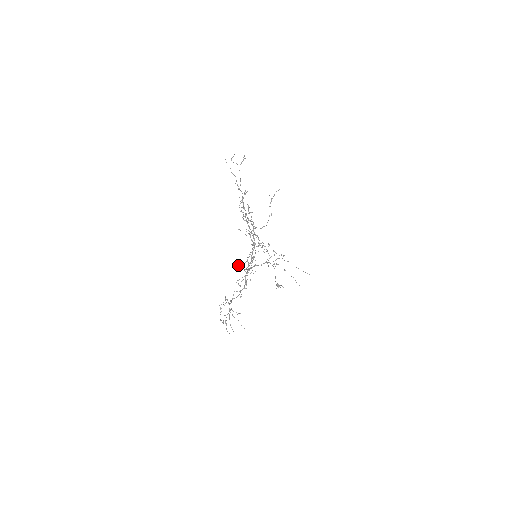
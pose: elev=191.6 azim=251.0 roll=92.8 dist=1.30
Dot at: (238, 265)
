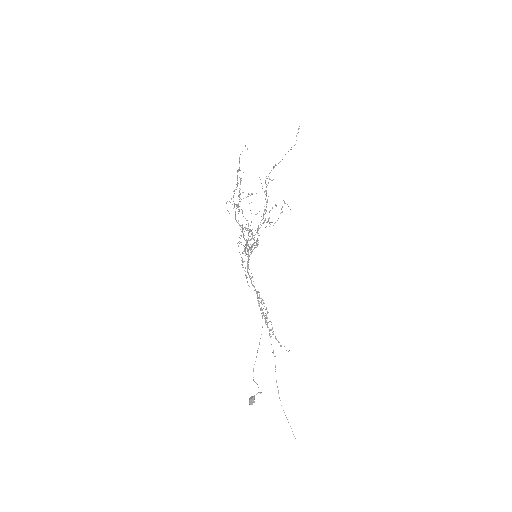
Dot at: occluded
